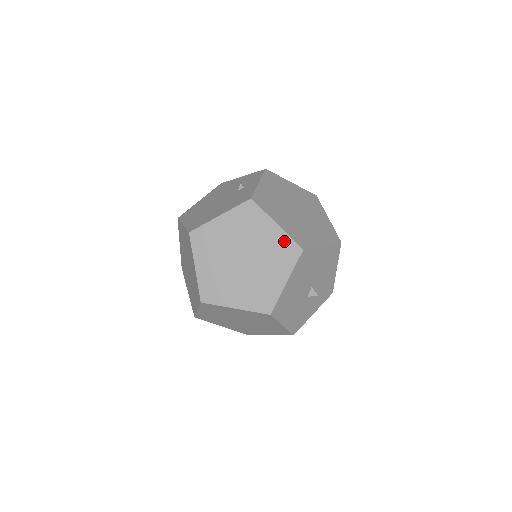
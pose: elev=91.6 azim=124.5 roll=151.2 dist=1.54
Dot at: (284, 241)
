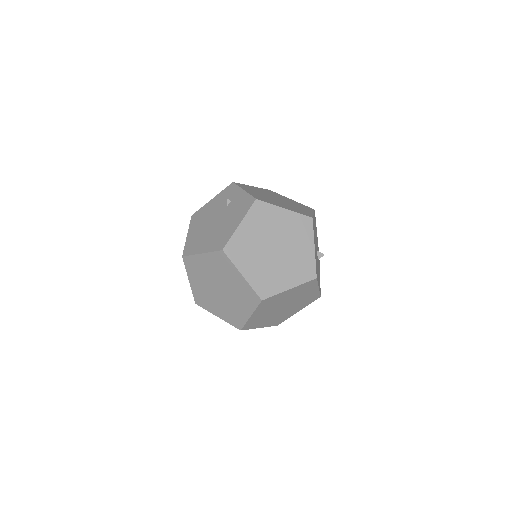
Dot at: (296, 218)
